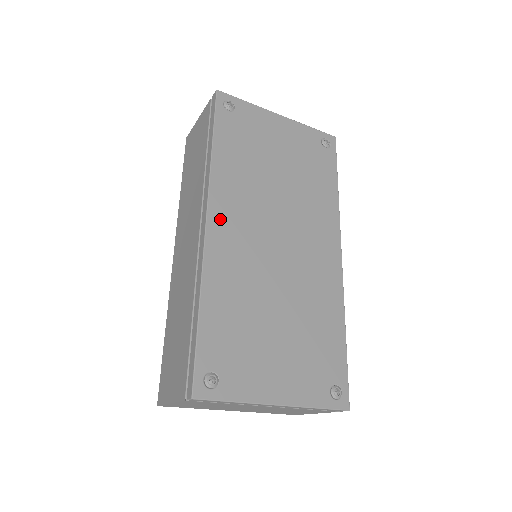
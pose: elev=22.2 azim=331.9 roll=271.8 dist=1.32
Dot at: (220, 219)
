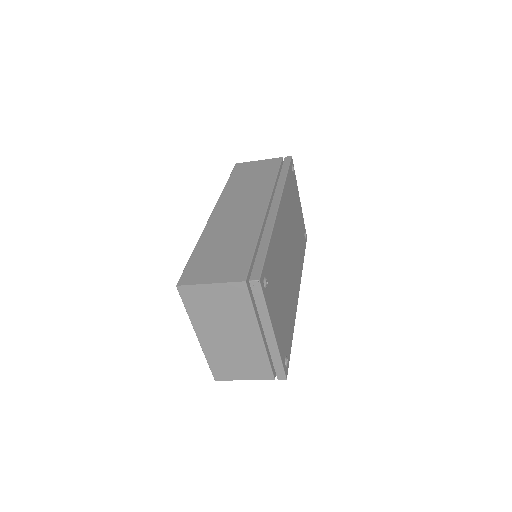
Dot at: (282, 212)
